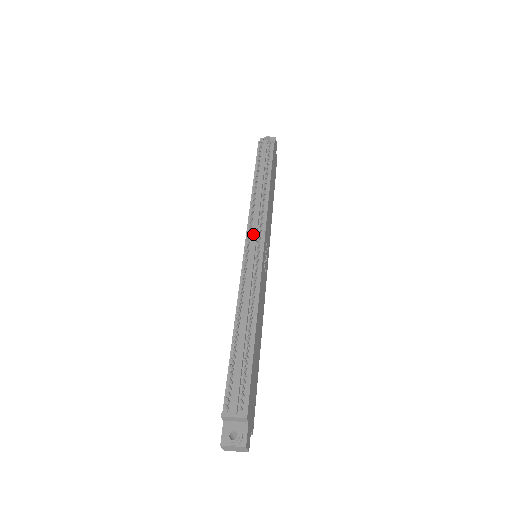
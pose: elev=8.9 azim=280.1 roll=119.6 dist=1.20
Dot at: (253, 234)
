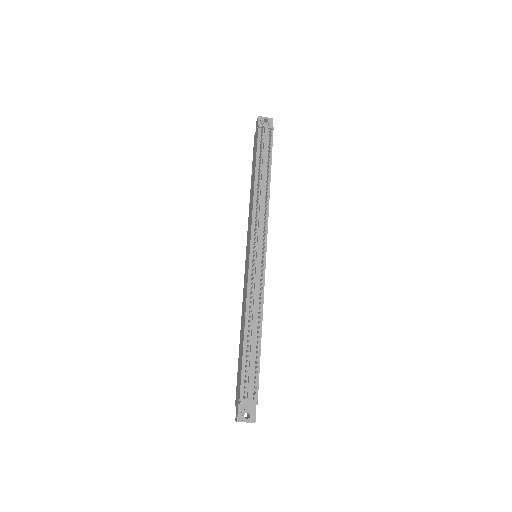
Dot at: (258, 239)
